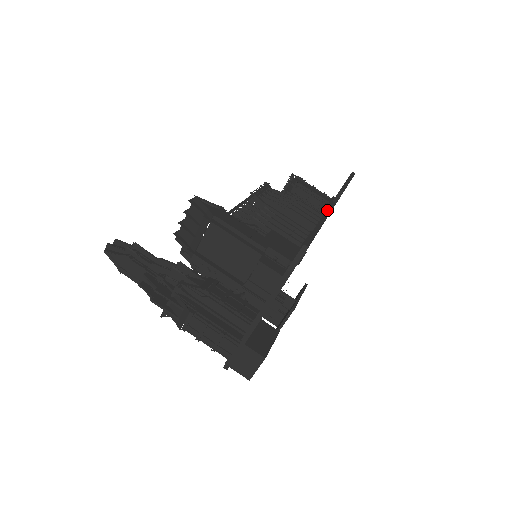
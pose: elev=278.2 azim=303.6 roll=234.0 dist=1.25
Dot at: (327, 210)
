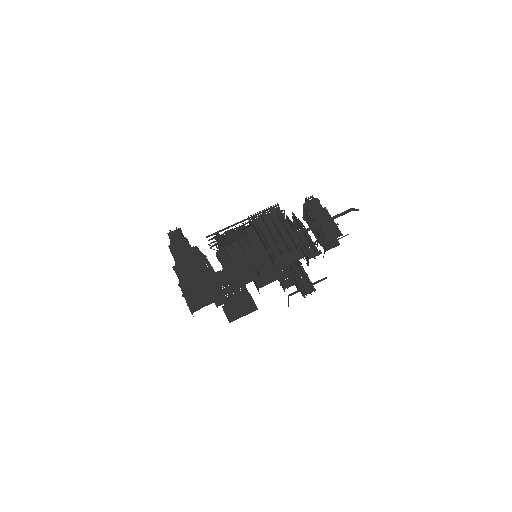
Dot at: (257, 255)
